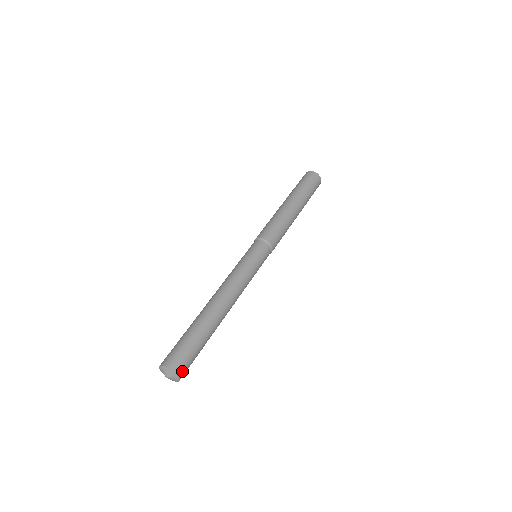
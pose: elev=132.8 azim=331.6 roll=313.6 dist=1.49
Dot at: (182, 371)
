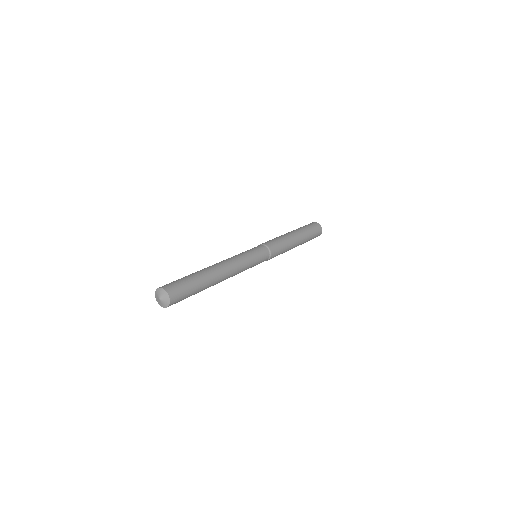
Dot at: (173, 295)
